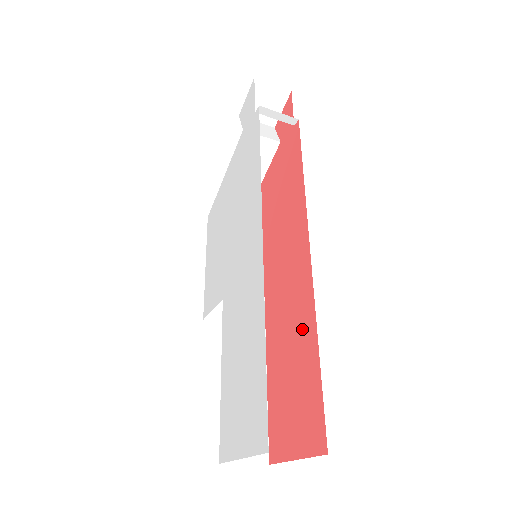
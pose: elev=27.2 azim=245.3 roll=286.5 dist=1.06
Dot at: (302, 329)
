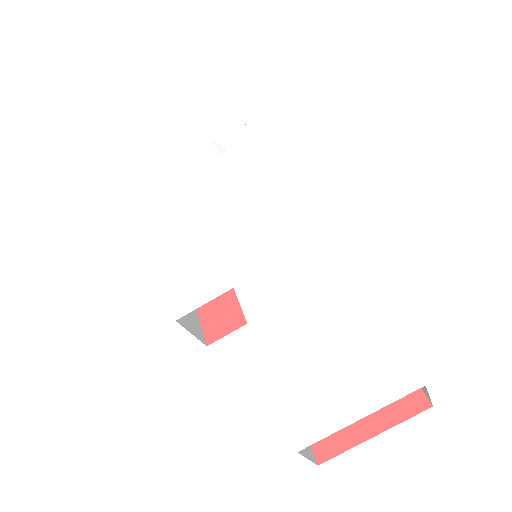
Dot at: occluded
